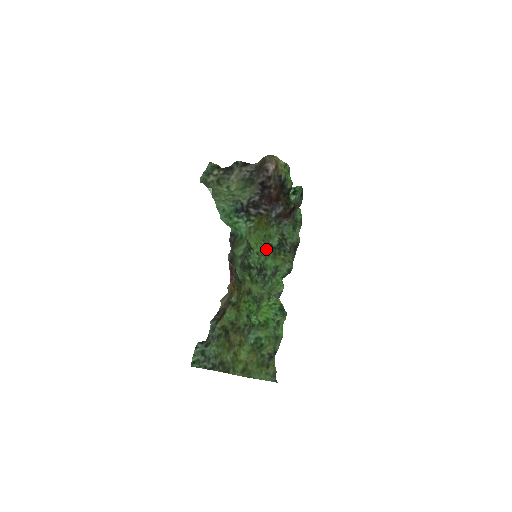
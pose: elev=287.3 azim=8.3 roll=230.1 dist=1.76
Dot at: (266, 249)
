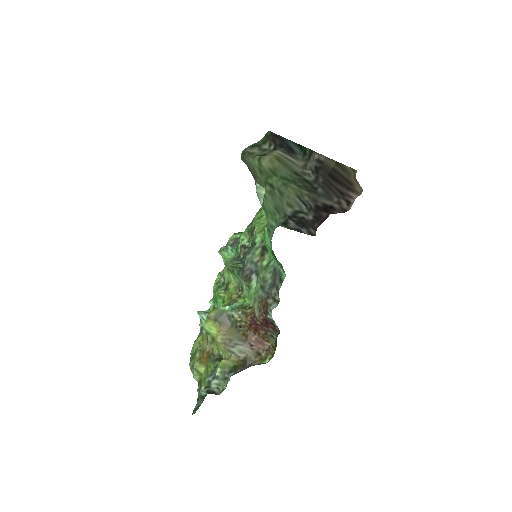
Dot at: (252, 227)
